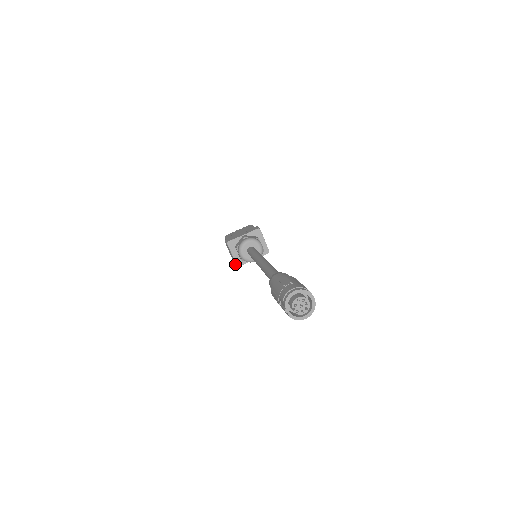
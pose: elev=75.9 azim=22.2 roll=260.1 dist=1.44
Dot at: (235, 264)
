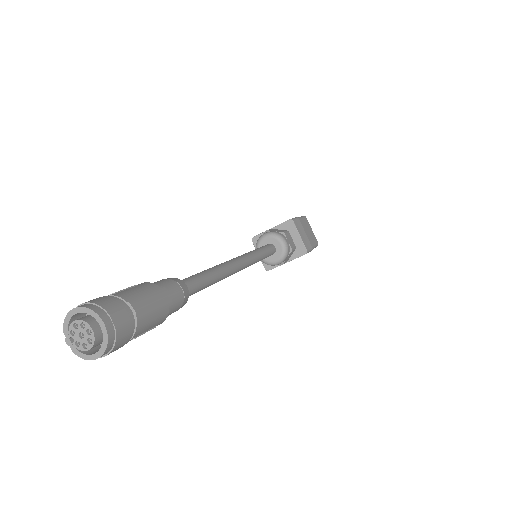
Dot at: occluded
